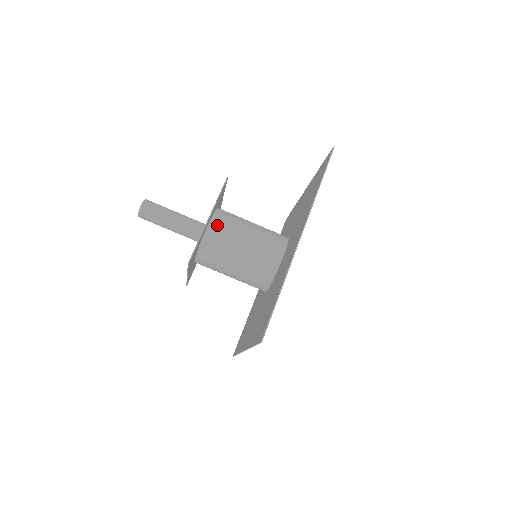
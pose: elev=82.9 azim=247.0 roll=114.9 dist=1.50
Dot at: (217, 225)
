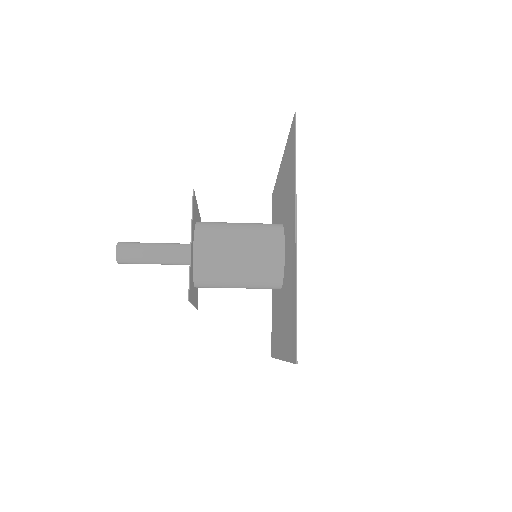
Dot at: (203, 244)
